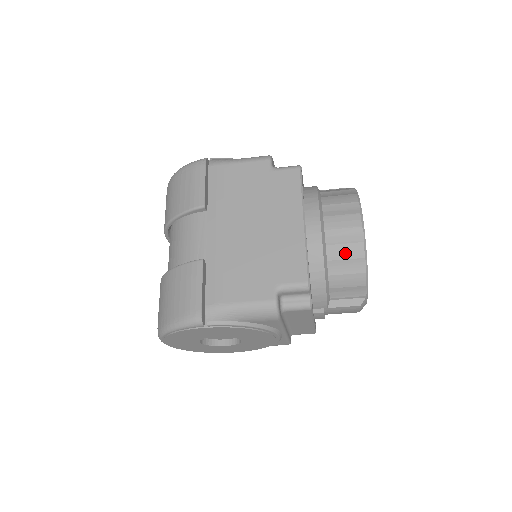
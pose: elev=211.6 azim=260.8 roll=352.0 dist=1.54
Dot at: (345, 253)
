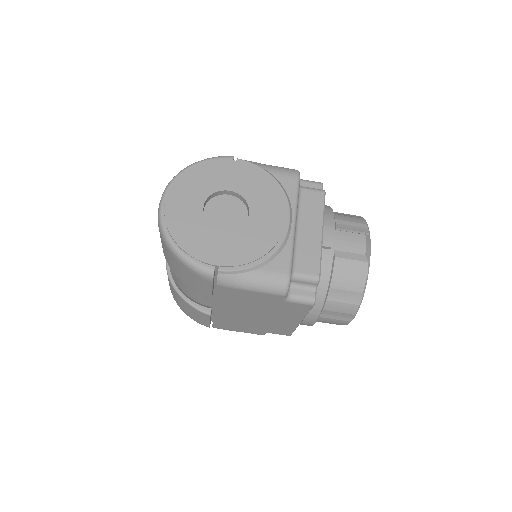
Dot at: occluded
